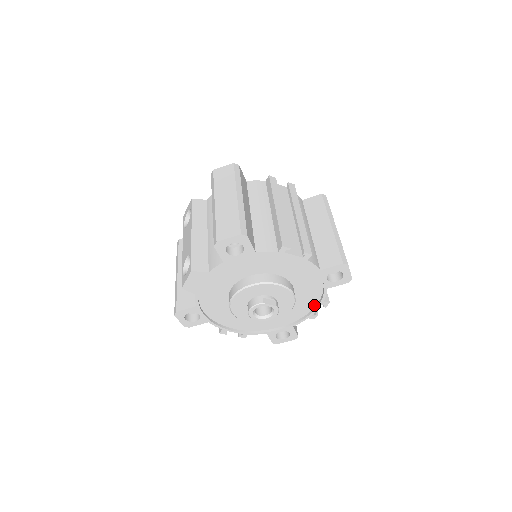
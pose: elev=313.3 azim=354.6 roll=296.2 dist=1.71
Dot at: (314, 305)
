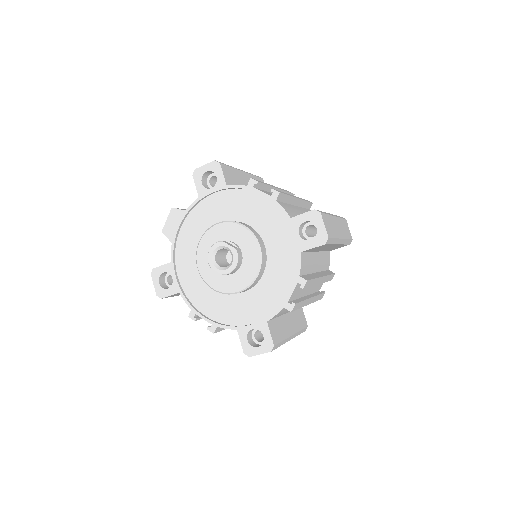
Dot at: (291, 286)
